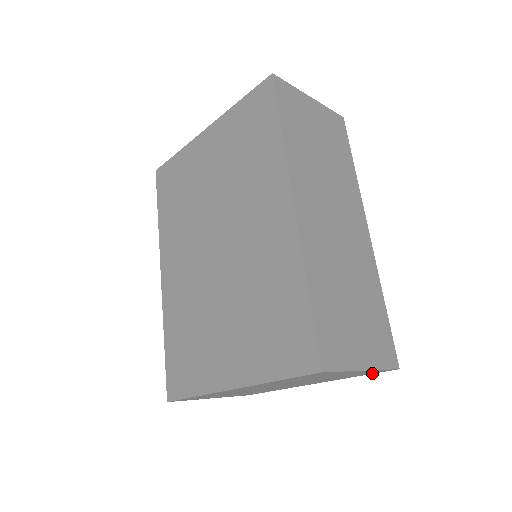
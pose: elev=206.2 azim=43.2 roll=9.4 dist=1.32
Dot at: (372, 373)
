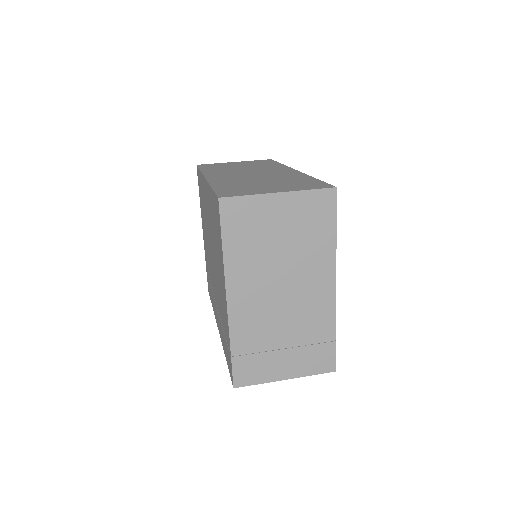
Dot at: (331, 214)
